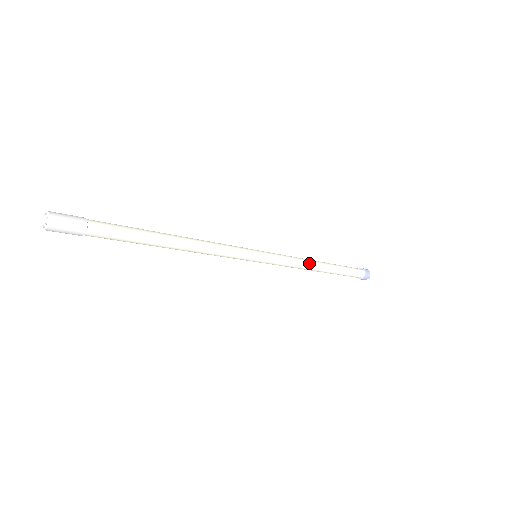
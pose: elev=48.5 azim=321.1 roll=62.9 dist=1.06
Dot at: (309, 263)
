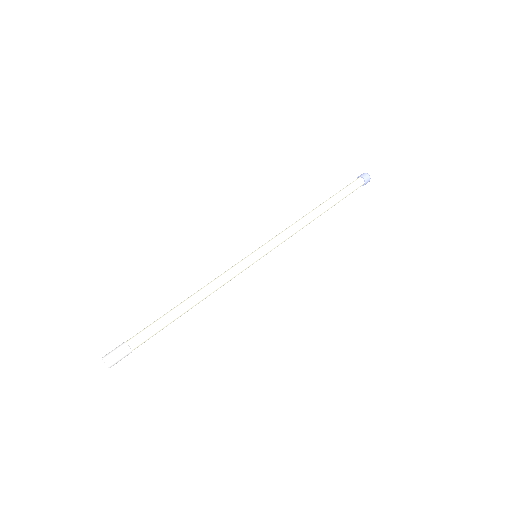
Dot at: (305, 223)
